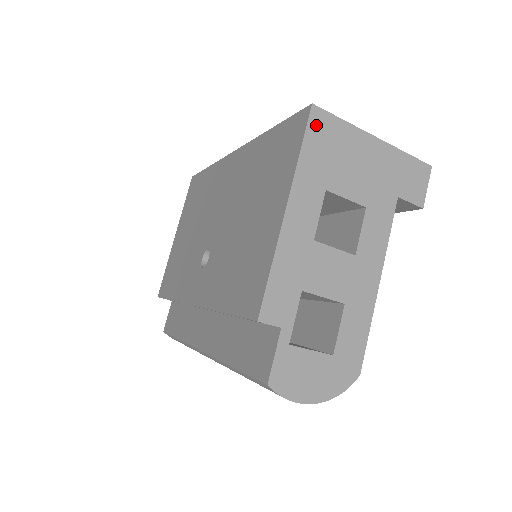
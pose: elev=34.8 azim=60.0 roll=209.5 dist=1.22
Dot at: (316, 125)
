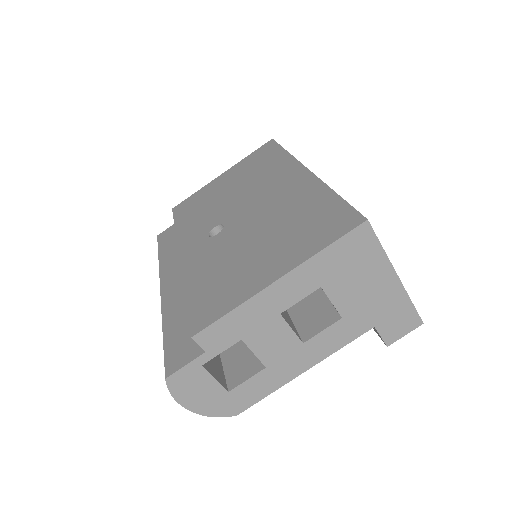
Dot at: (356, 237)
